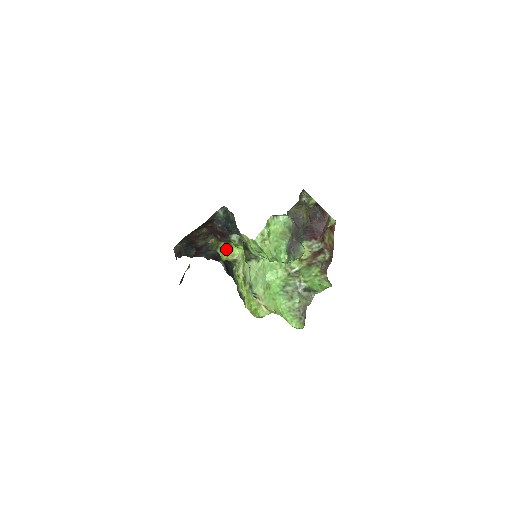
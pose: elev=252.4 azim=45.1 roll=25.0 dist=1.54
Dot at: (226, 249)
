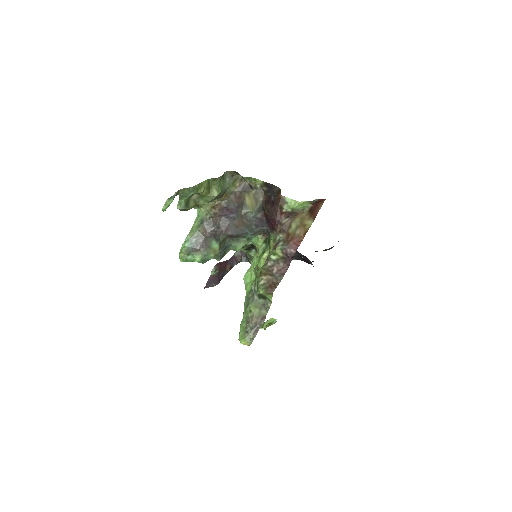
Dot at: occluded
